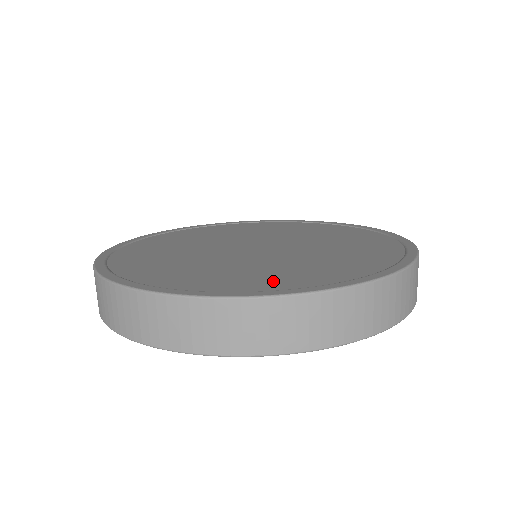
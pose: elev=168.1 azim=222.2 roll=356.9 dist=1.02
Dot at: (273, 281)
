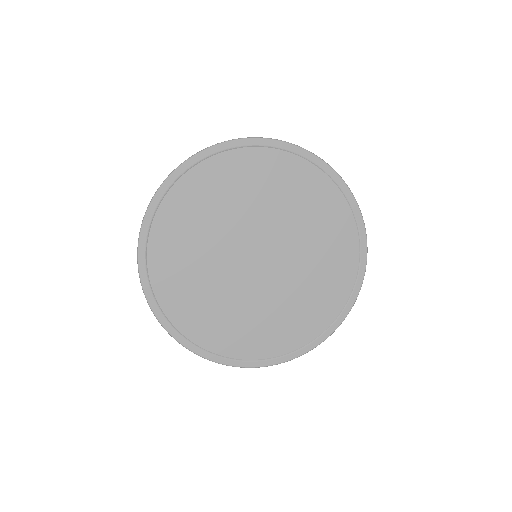
Dot at: (332, 298)
